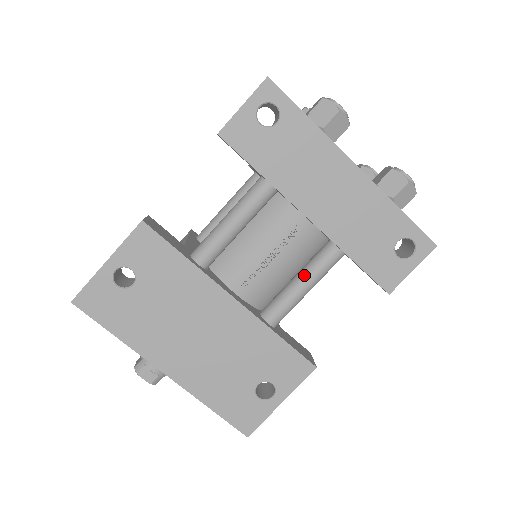
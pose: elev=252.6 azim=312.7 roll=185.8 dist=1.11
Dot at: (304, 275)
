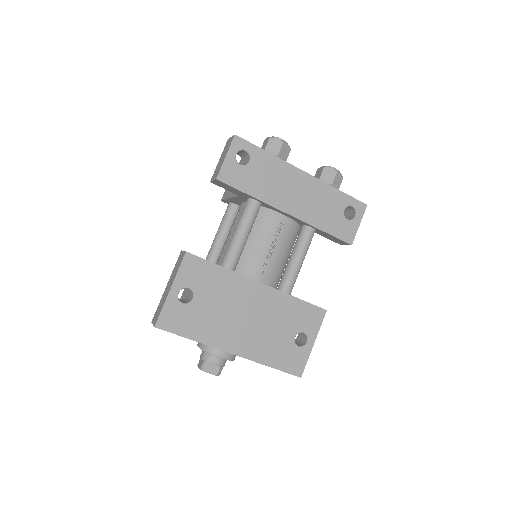
Dot at: (297, 253)
